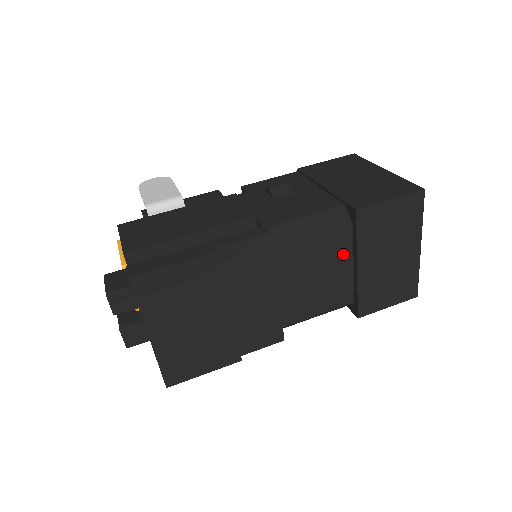
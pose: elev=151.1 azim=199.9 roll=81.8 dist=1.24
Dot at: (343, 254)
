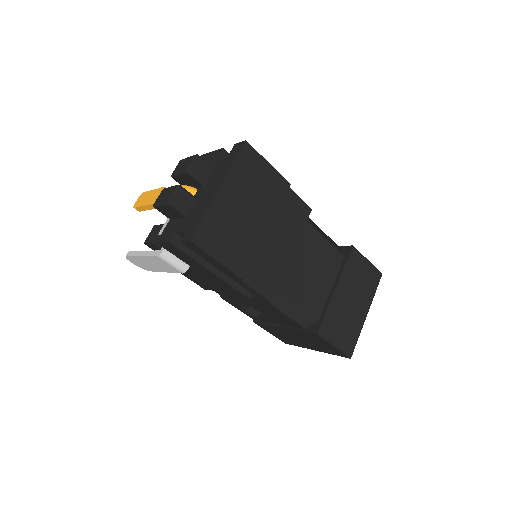
Dot at: (332, 272)
